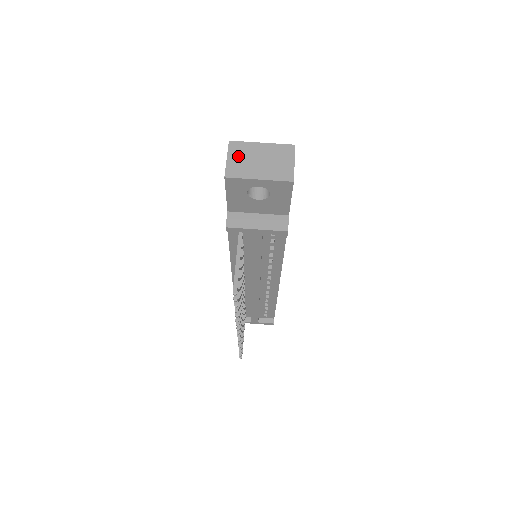
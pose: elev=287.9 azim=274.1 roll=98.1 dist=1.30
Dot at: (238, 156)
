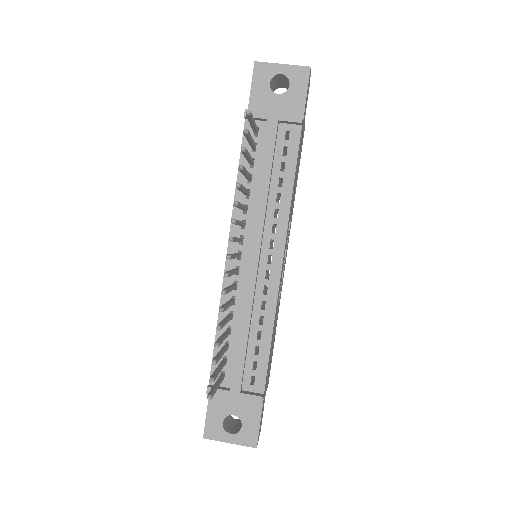
Dot at: occluded
